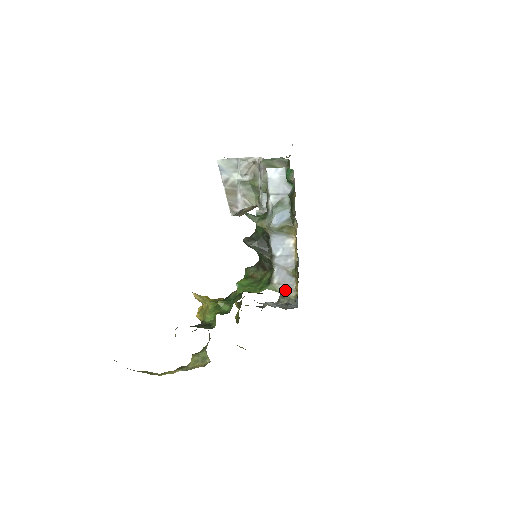
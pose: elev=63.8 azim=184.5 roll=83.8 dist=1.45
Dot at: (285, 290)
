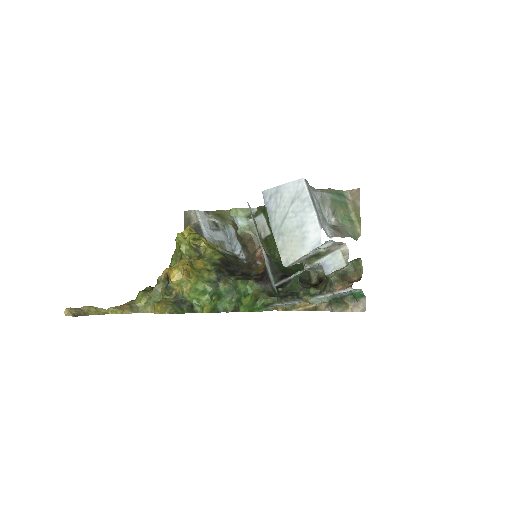
Dot at: occluded
